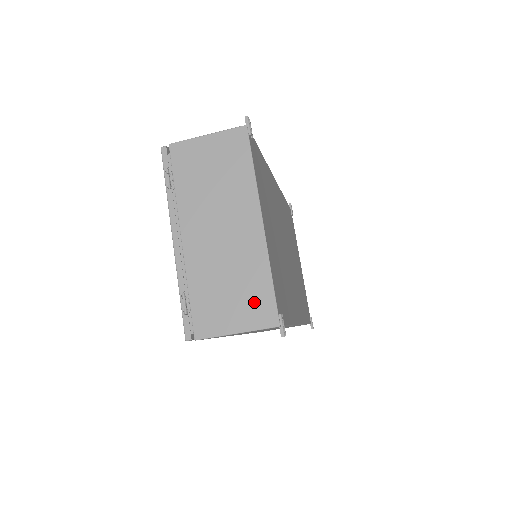
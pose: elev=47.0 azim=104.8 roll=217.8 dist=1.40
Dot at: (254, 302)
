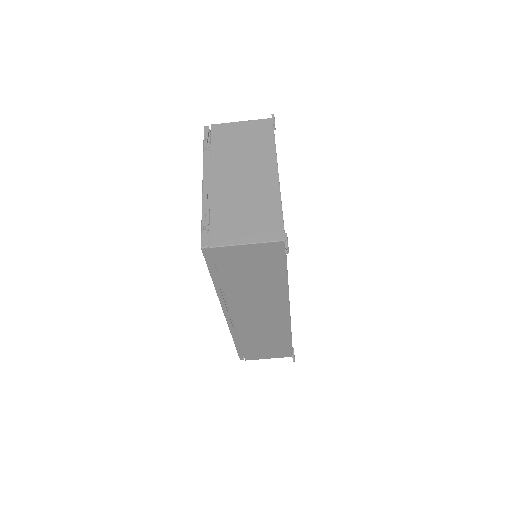
Dot at: (265, 223)
